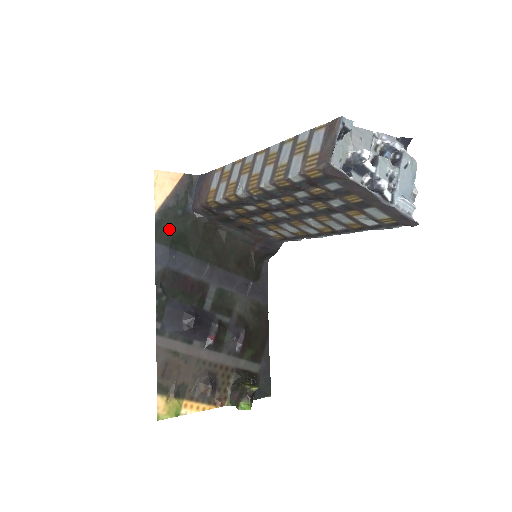
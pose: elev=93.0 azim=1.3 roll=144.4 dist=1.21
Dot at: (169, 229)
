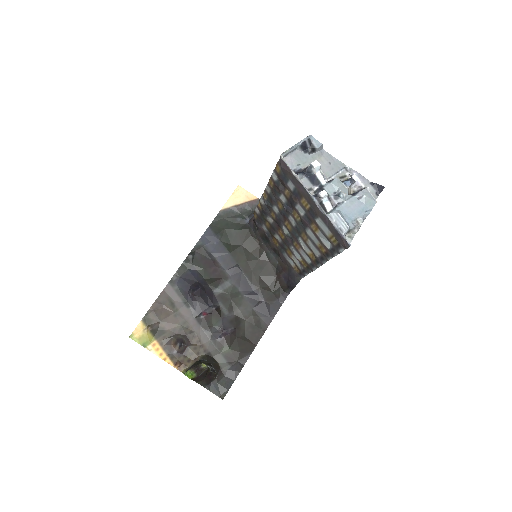
Dot at: (224, 225)
